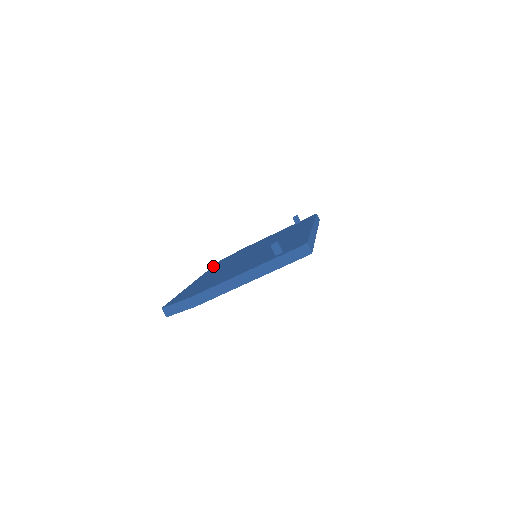
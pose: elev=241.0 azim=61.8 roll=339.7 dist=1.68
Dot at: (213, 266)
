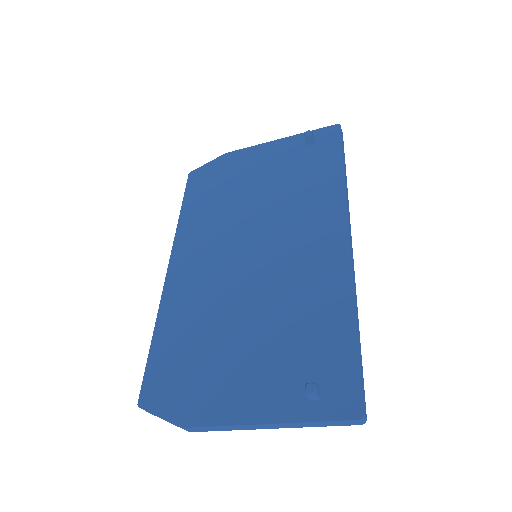
Dot at: (183, 208)
